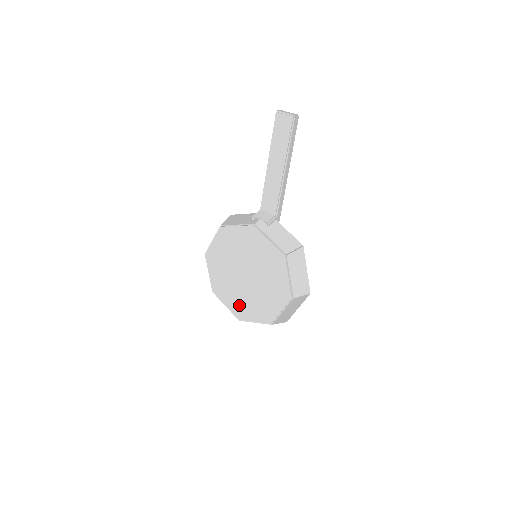
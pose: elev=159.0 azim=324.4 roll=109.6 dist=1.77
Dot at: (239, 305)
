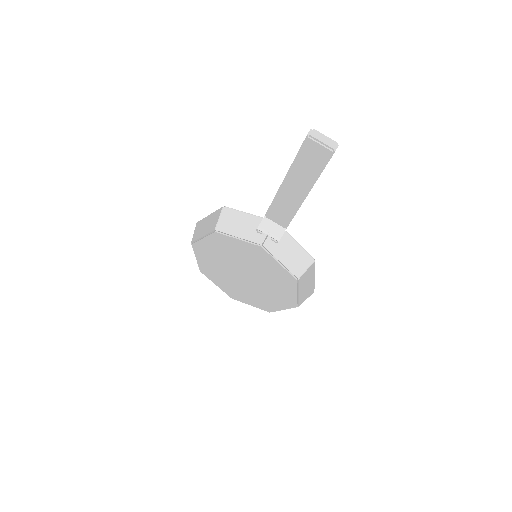
Dot at: (233, 290)
